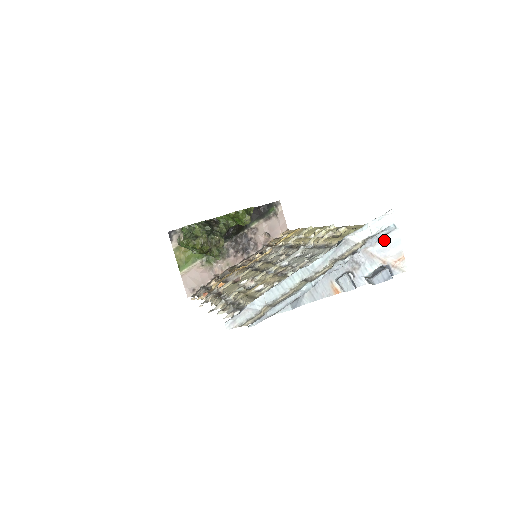
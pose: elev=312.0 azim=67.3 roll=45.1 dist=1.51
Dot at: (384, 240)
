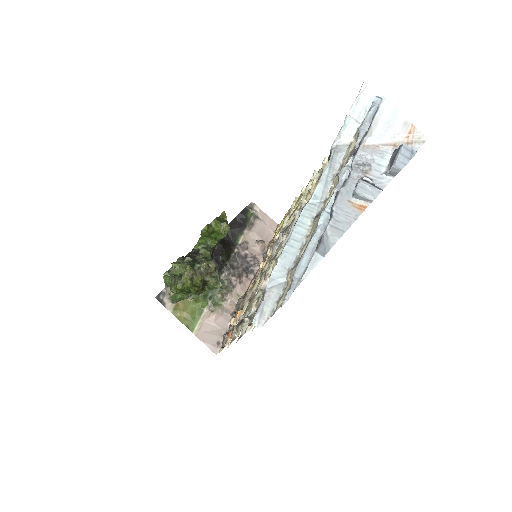
Dot at: (378, 121)
